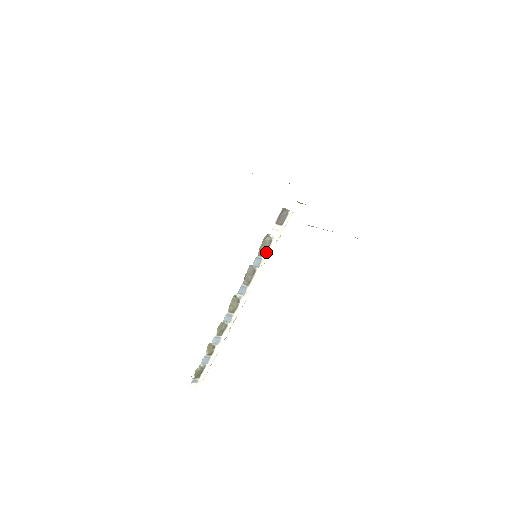
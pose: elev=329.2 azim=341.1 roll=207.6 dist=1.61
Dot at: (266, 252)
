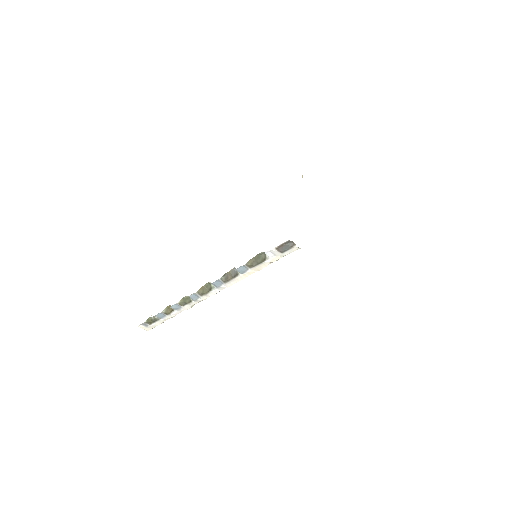
Dot at: (255, 266)
